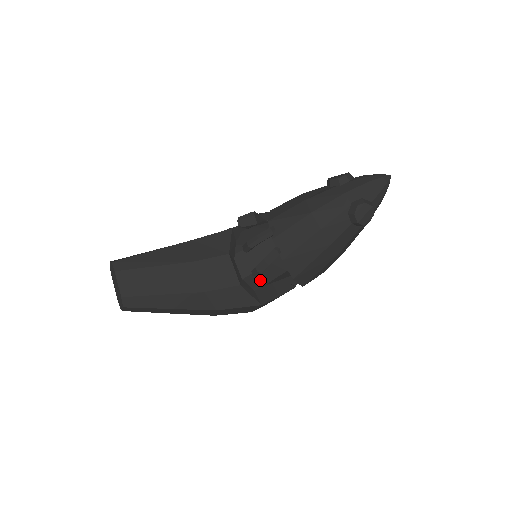
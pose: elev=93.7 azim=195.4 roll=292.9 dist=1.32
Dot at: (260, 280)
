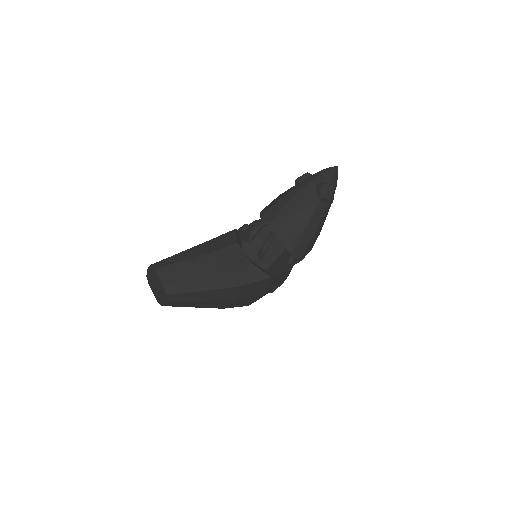
Dot at: (265, 262)
